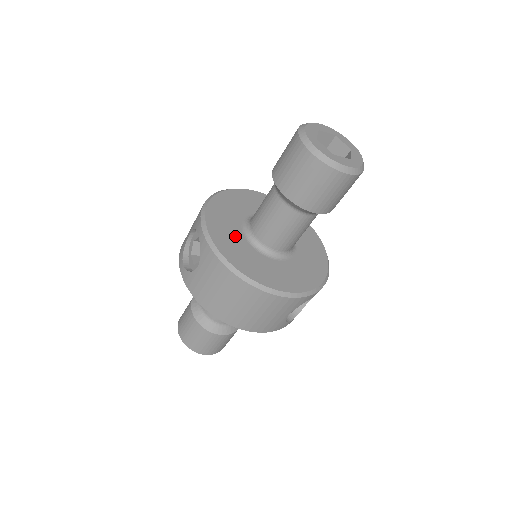
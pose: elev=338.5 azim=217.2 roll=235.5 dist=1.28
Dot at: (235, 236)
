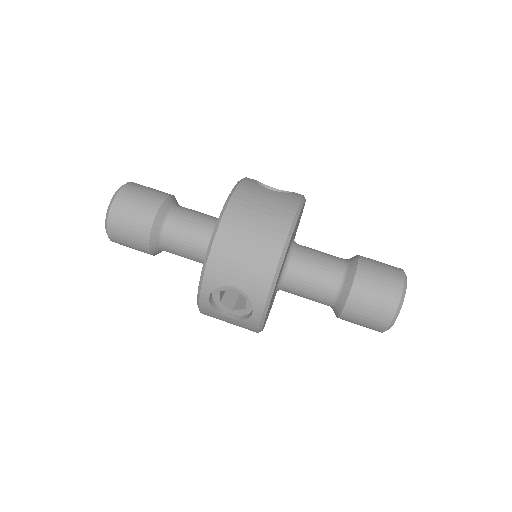
Dot at: occluded
